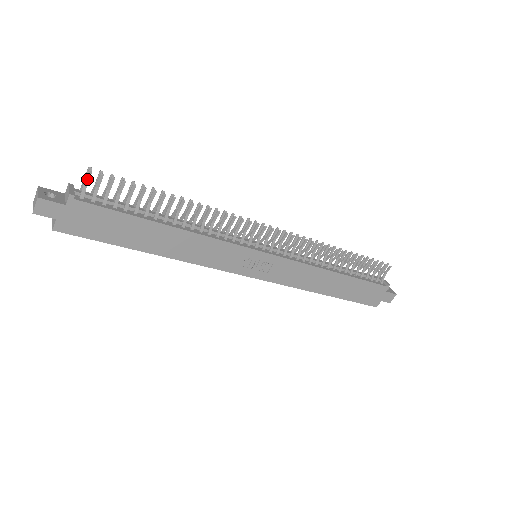
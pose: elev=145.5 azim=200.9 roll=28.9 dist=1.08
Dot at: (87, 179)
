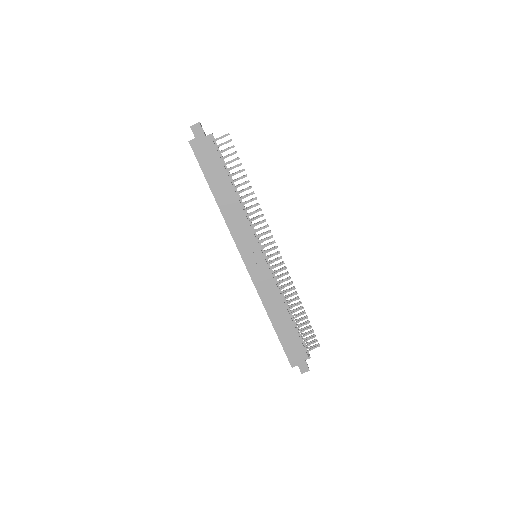
Dot at: (224, 136)
